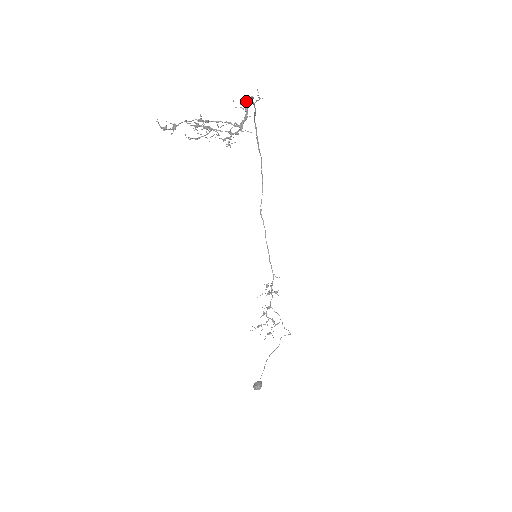
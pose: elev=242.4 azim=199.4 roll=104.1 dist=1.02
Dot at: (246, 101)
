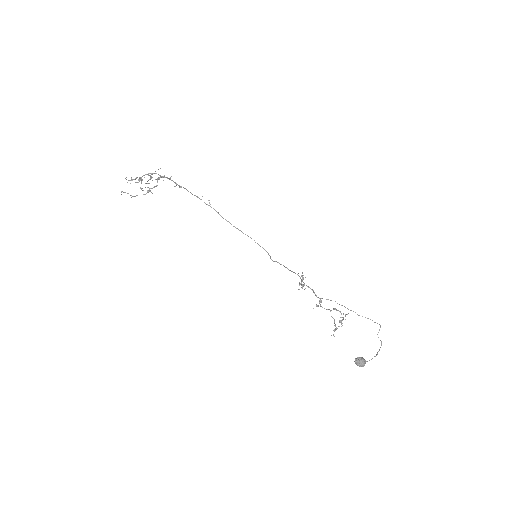
Dot at: (175, 183)
